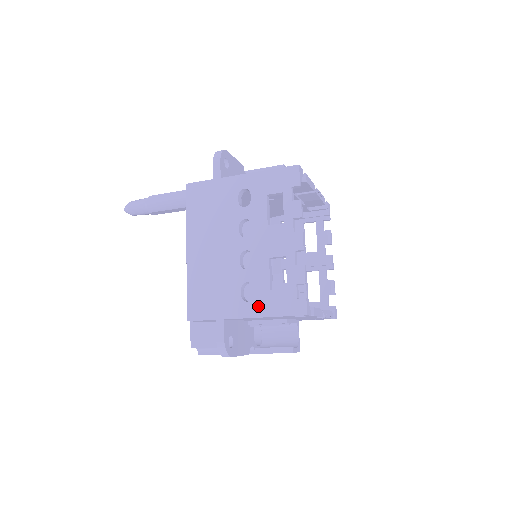
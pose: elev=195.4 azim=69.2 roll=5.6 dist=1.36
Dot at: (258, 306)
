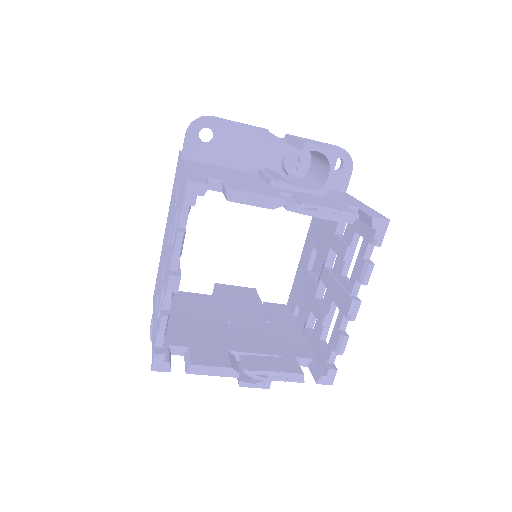
Dot at: (154, 325)
